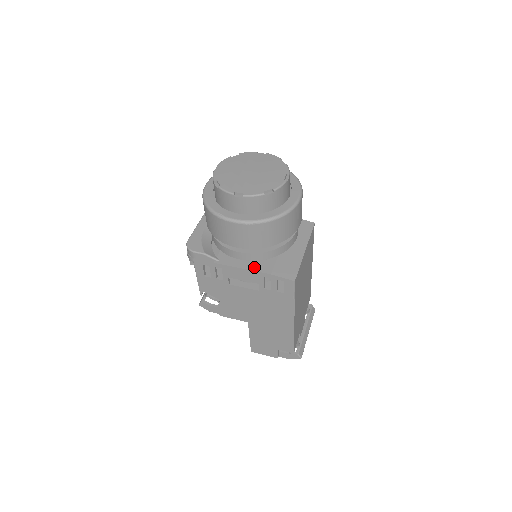
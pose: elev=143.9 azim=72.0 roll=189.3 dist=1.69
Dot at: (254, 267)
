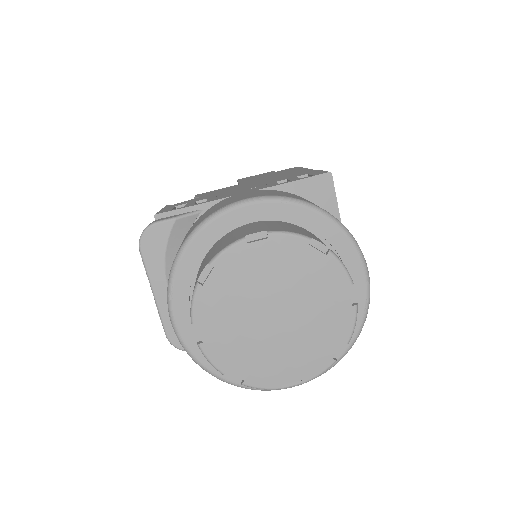
Dot at: occluded
